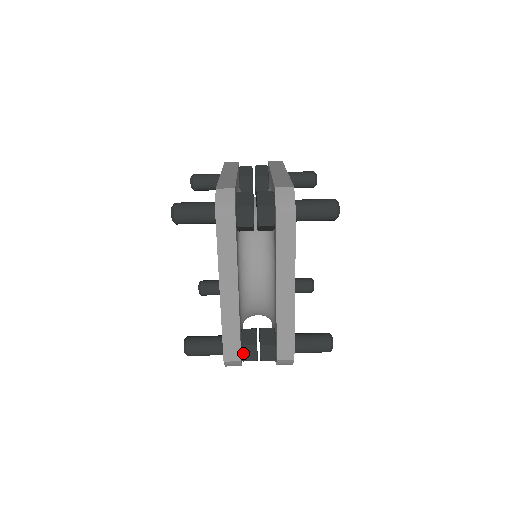
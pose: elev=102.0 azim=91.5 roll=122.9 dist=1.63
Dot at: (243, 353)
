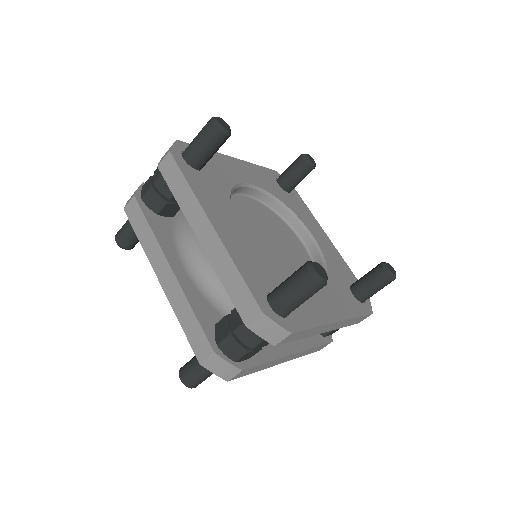
Dot at: (328, 335)
